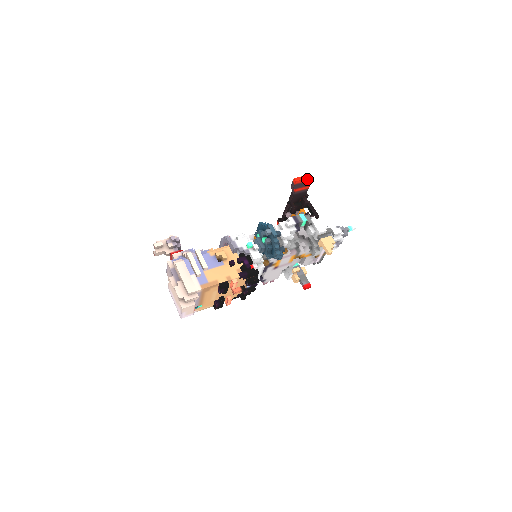
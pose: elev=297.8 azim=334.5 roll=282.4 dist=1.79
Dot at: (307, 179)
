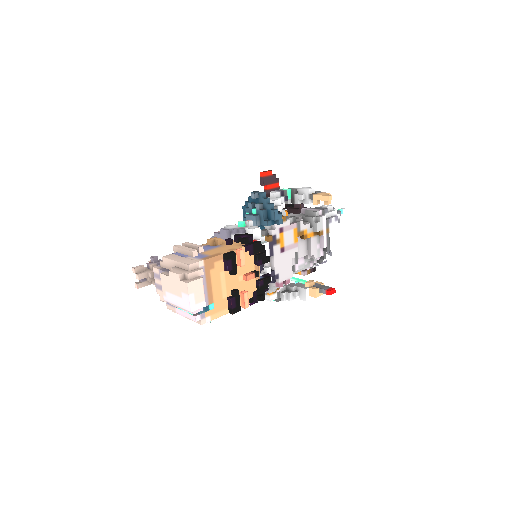
Dot at: (273, 174)
